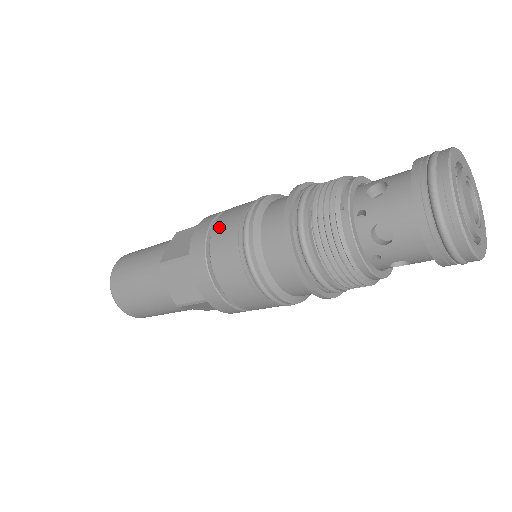
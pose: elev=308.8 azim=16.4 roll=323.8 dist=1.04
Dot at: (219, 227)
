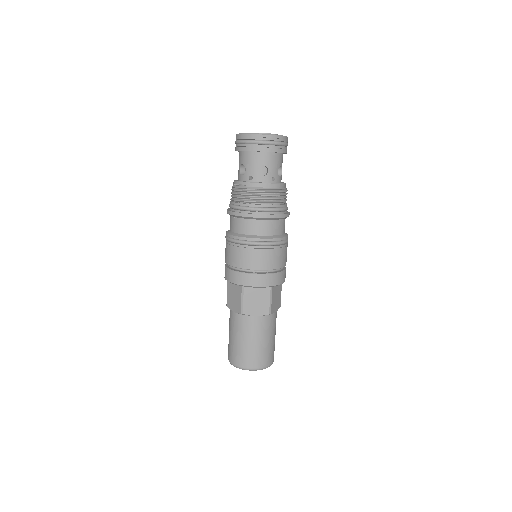
Dot at: (233, 261)
